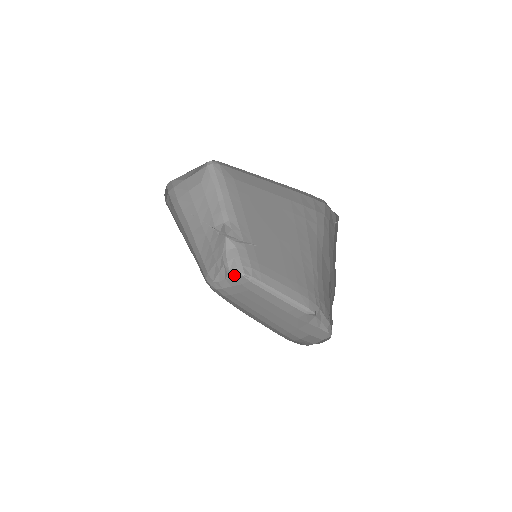
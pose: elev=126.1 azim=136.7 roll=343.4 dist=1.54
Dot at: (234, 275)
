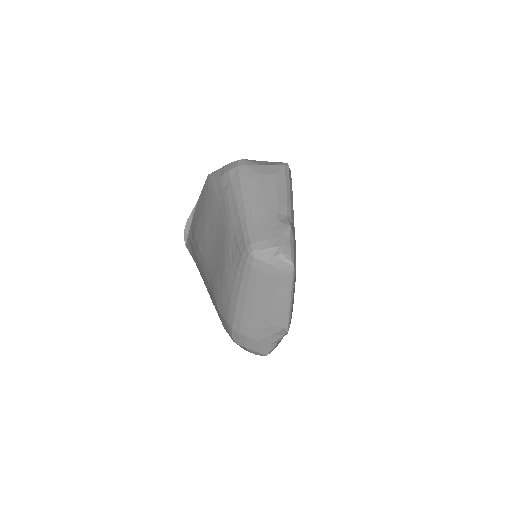
Dot at: (285, 259)
